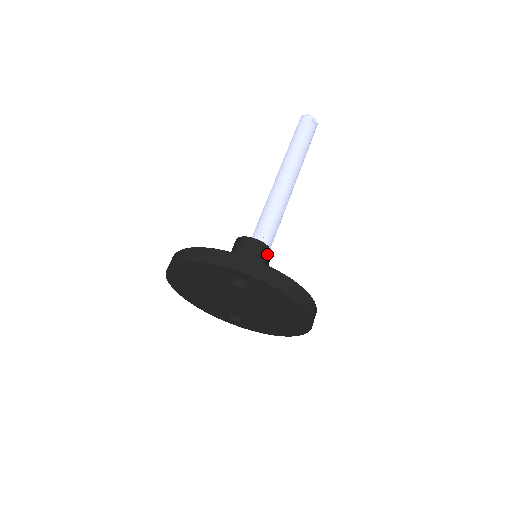
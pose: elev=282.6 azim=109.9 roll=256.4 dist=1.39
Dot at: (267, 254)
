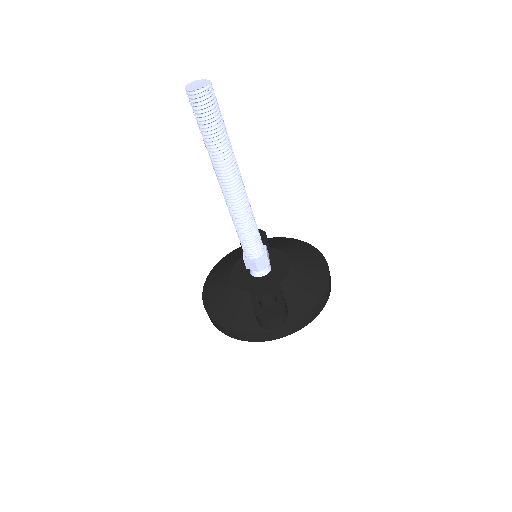
Dot at: (285, 313)
